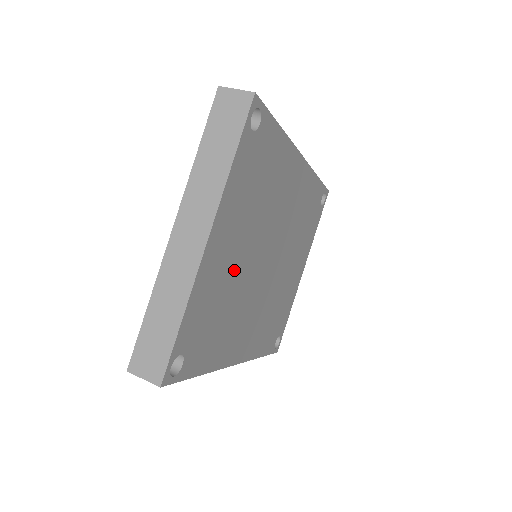
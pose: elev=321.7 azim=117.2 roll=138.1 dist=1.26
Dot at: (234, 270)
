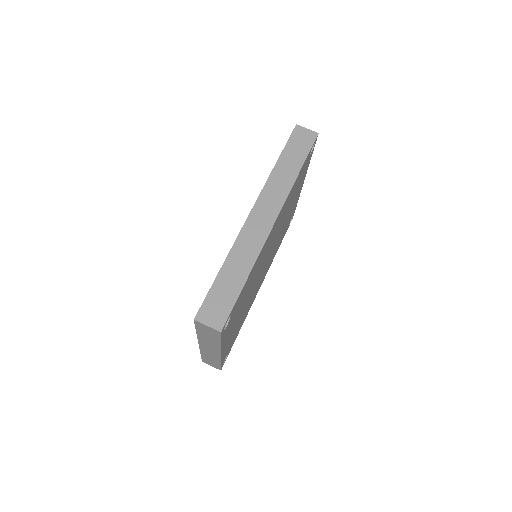
Dot at: (241, 314)
